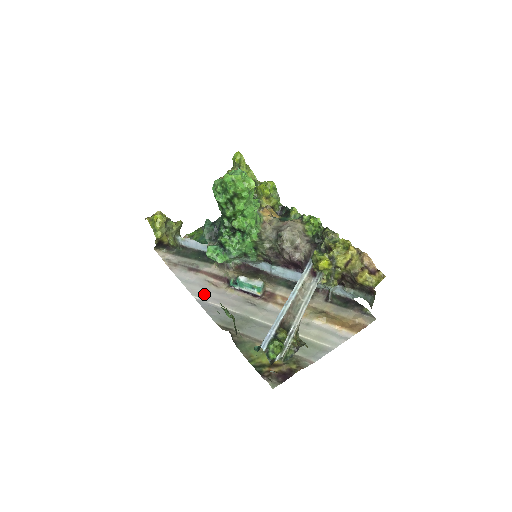
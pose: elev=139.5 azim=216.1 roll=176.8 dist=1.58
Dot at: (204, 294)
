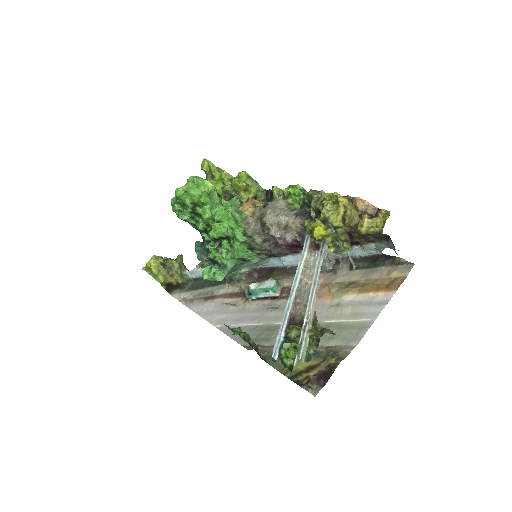
Dot at: (224, 319)
